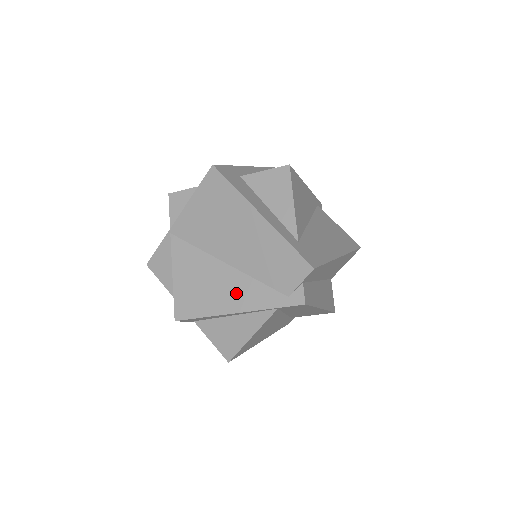
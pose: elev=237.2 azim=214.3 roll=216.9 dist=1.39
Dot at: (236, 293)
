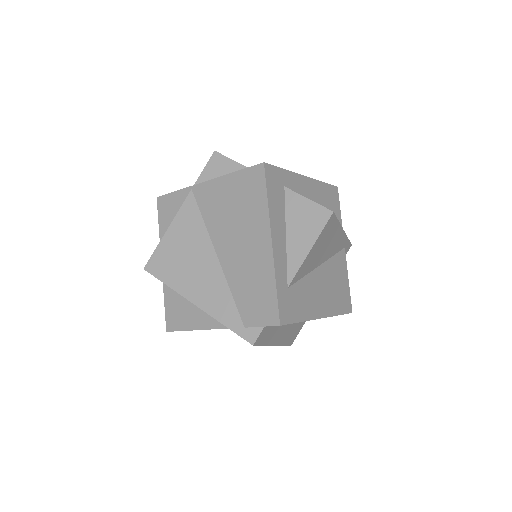
Dot at: (206, 288)
